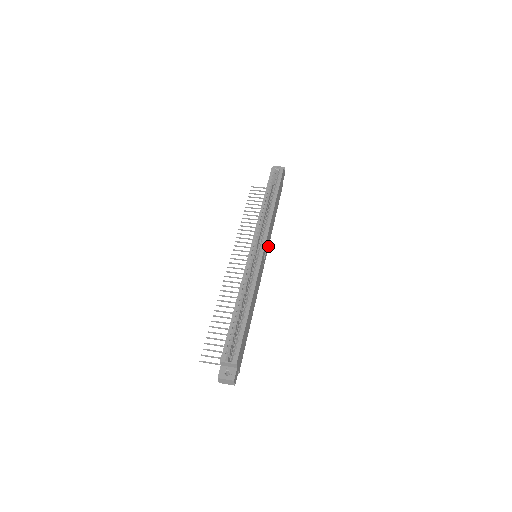
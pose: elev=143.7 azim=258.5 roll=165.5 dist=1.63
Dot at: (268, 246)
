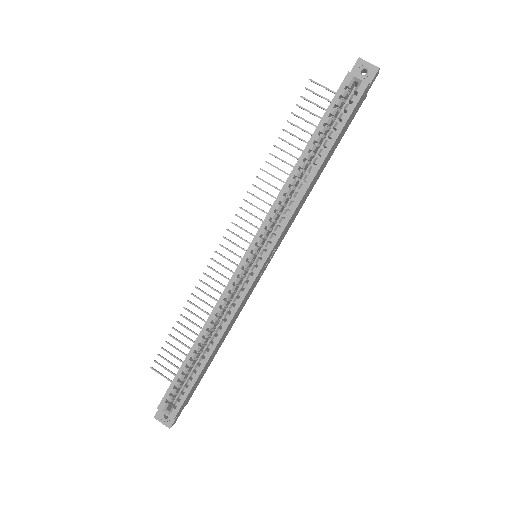
Dot at: (285, 234)
